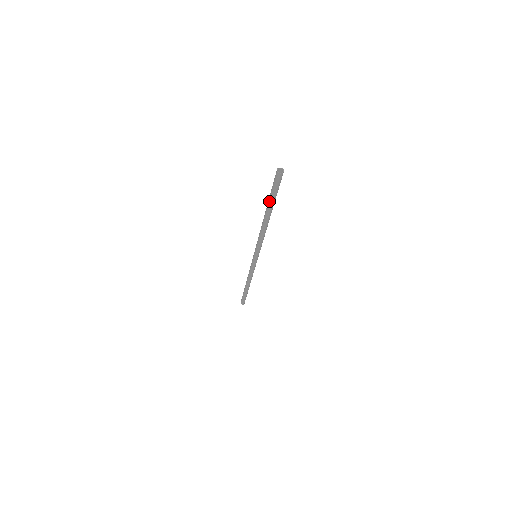
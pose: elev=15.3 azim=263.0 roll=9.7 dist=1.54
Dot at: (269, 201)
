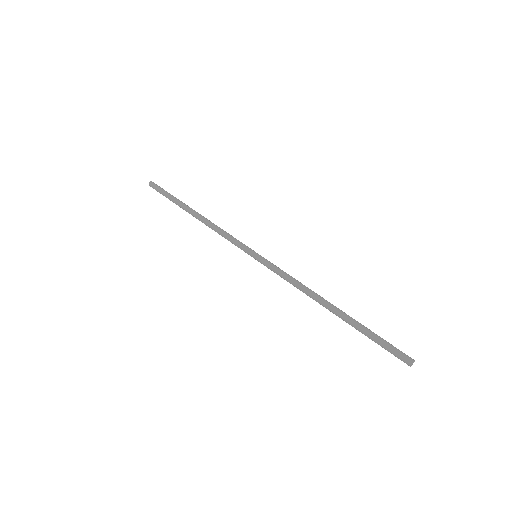
Dot at: (361, 332)
